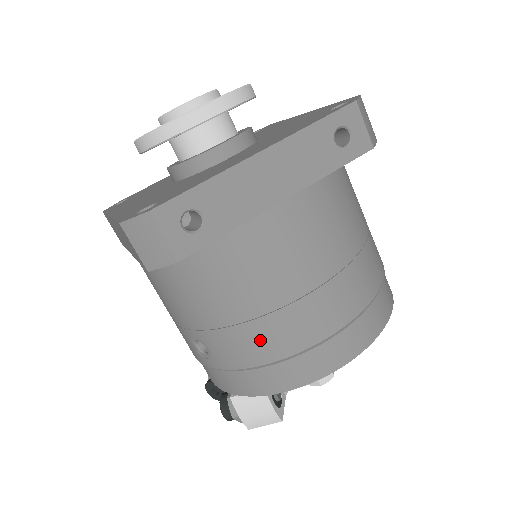
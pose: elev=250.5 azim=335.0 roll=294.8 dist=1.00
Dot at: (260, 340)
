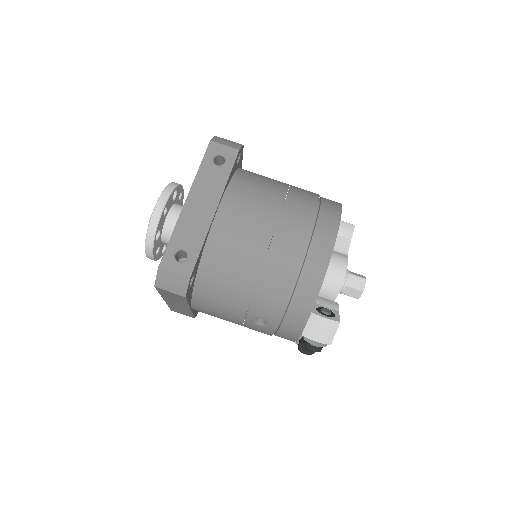
Dot at: (273, 285)
